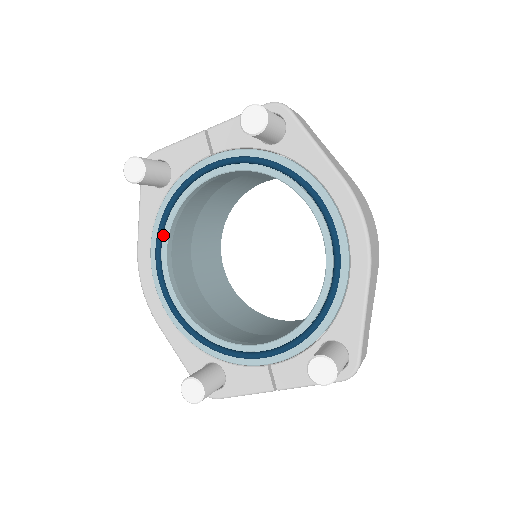
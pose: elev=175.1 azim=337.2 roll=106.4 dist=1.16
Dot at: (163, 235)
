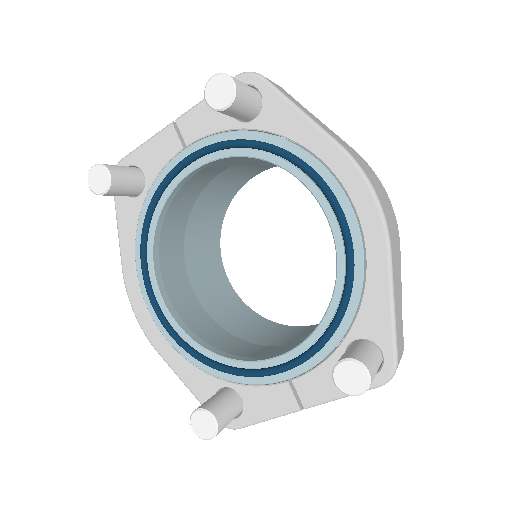
Dot at: (147, 249)
